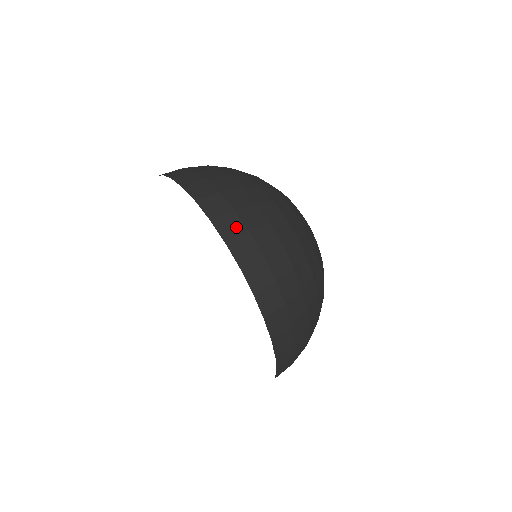
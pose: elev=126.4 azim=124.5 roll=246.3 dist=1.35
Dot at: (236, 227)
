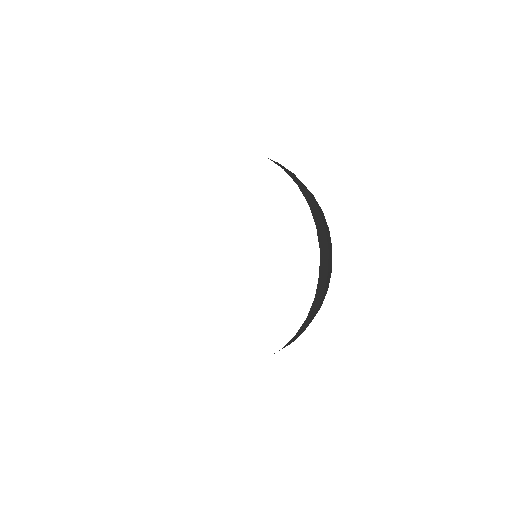
Dot at: (299, 181)
